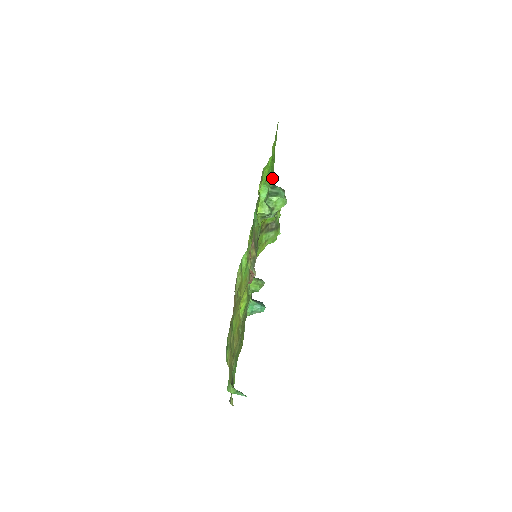
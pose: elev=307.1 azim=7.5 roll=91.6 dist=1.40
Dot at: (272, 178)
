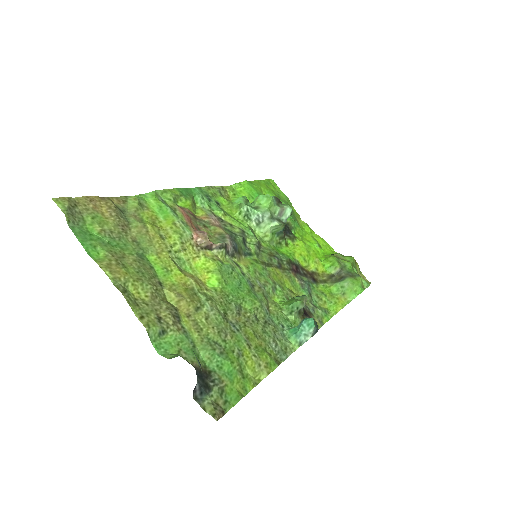
Dot at: occluded
